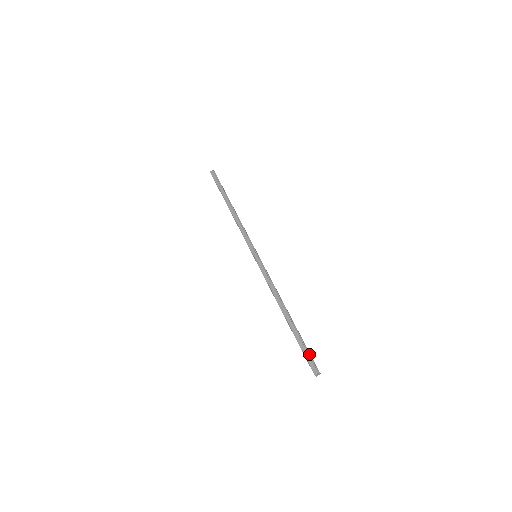
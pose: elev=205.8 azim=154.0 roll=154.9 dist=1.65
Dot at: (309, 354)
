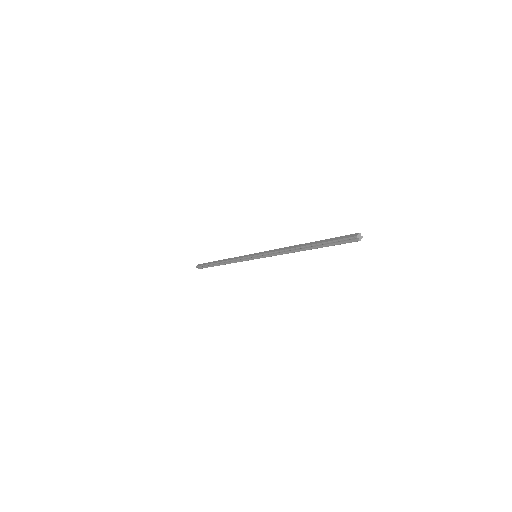
Dot at: (341, 236)
